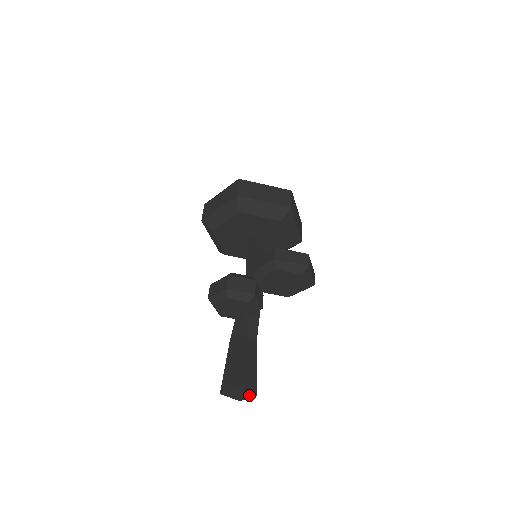
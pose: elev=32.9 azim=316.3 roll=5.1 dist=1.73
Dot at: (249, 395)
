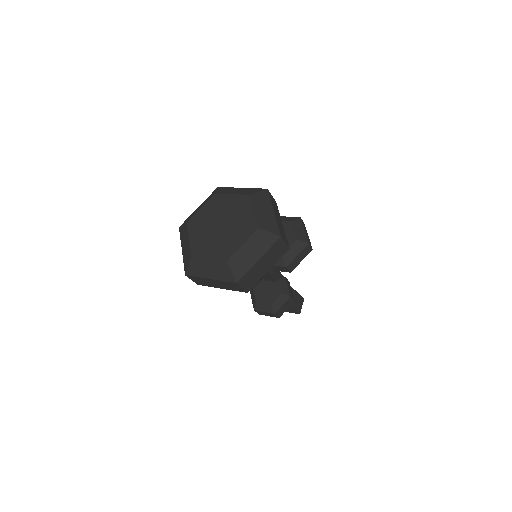
Dot at: occluded
